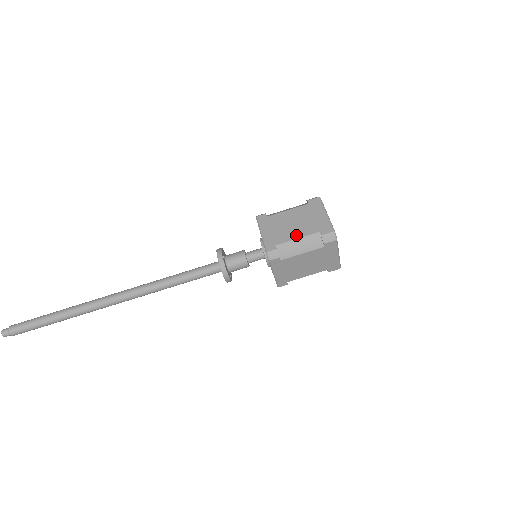
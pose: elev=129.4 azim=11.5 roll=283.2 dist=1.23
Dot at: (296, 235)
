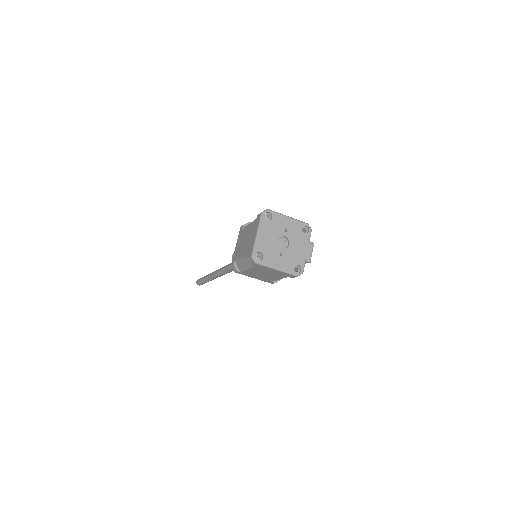
Dot at: (241, 253)
